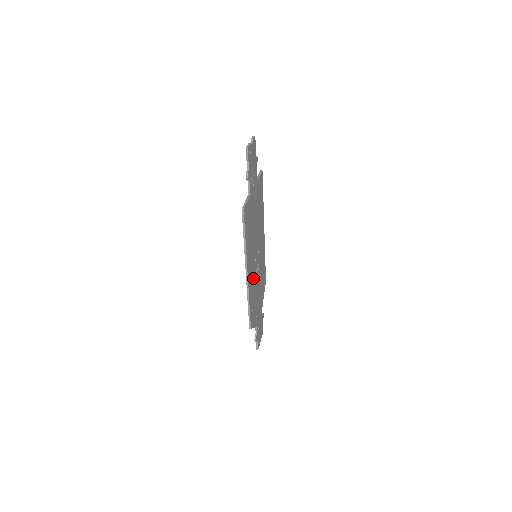
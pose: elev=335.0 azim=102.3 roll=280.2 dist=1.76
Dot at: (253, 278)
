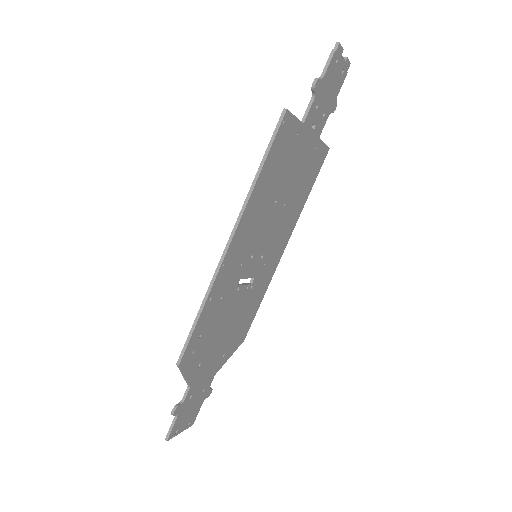
Dot at: (233, 279)
